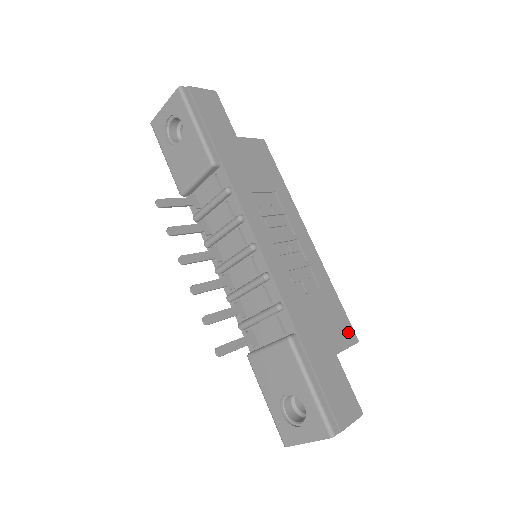
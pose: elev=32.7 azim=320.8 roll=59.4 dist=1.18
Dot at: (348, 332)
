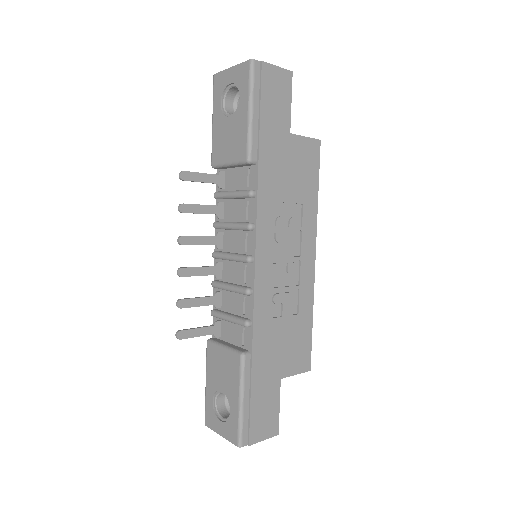
Dot at: (304, 360)
